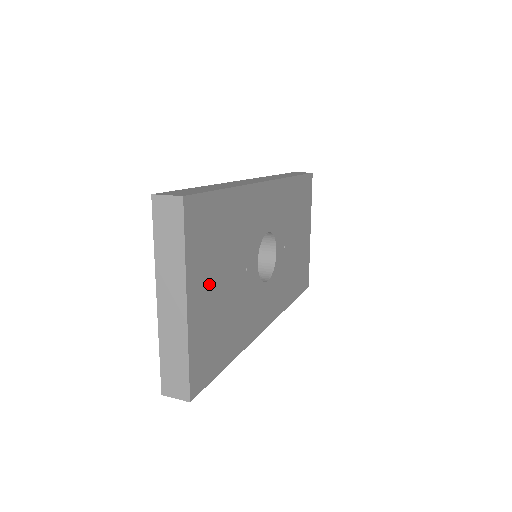
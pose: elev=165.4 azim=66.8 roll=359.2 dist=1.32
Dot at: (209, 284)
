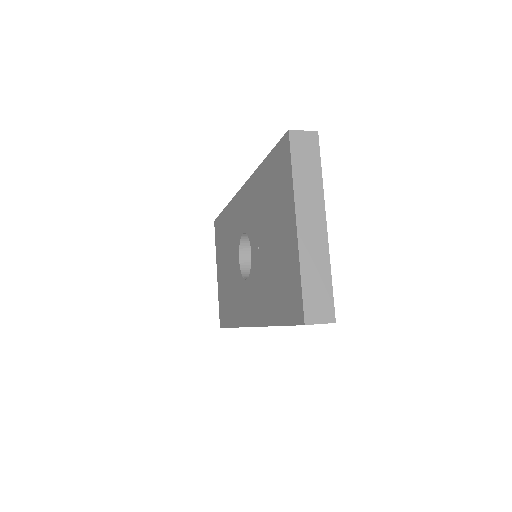
Dot at: occluded
